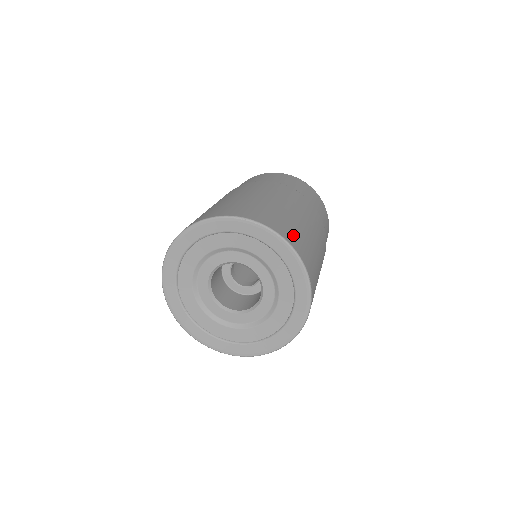
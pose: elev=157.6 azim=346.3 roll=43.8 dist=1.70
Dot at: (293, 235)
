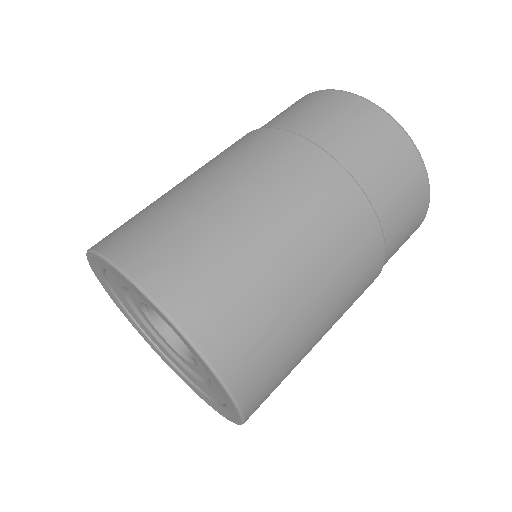
Dot at: (177, 267)
